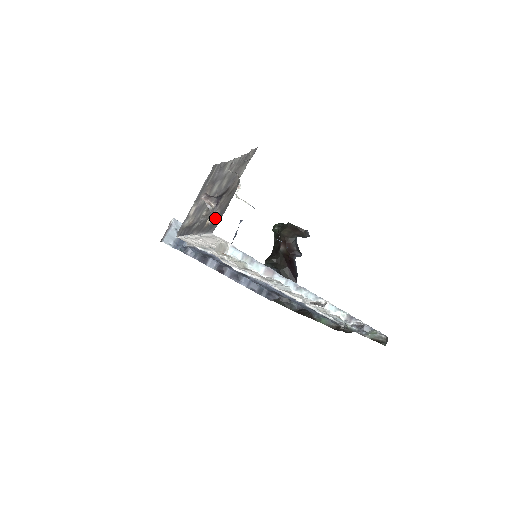
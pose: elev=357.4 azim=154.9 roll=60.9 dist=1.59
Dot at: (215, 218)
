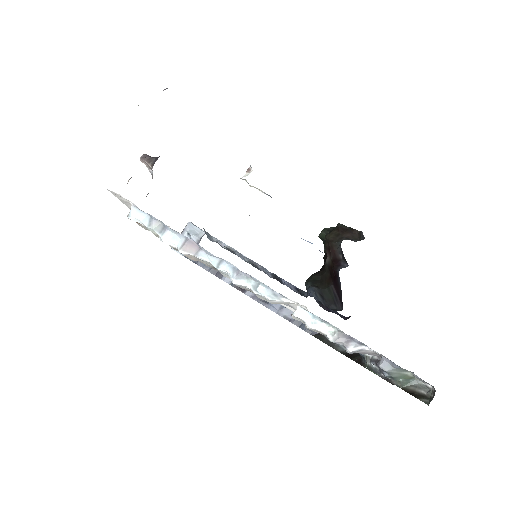
Dot at: occluded
